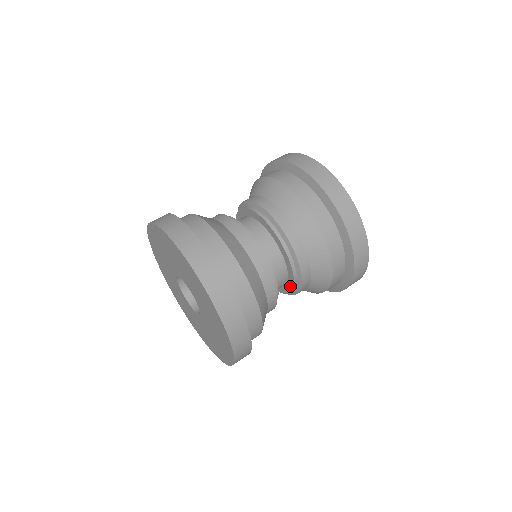
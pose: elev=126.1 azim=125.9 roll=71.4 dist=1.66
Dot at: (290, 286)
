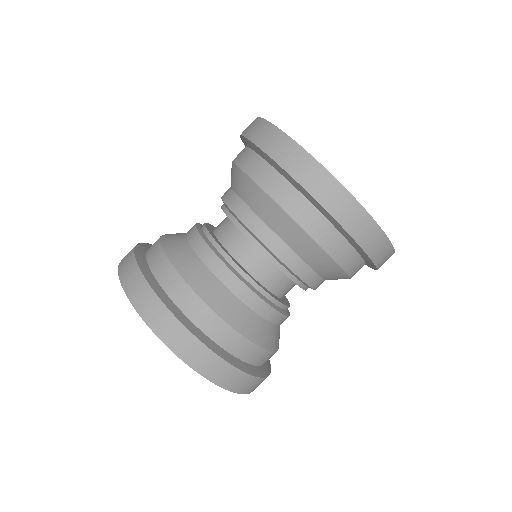
Dot at: occluded
